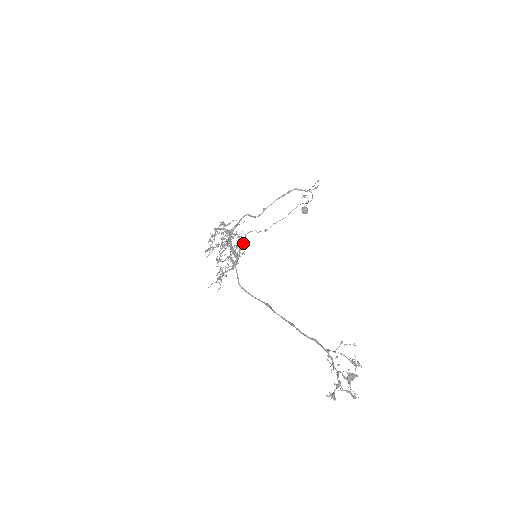
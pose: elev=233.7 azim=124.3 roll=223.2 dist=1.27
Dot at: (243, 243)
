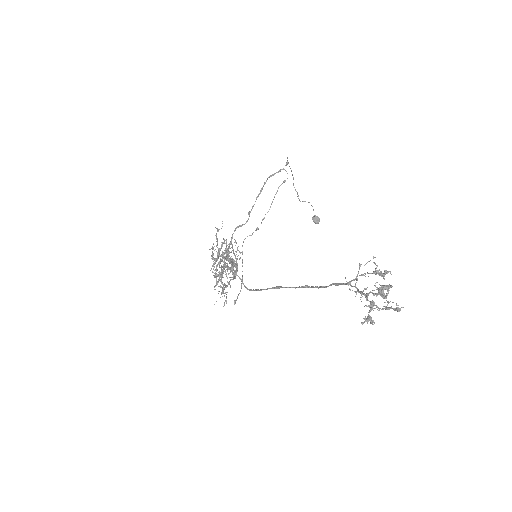
Dot at: (237, 249)
